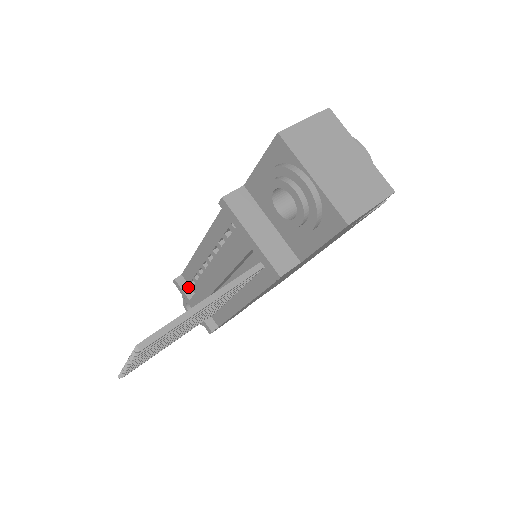
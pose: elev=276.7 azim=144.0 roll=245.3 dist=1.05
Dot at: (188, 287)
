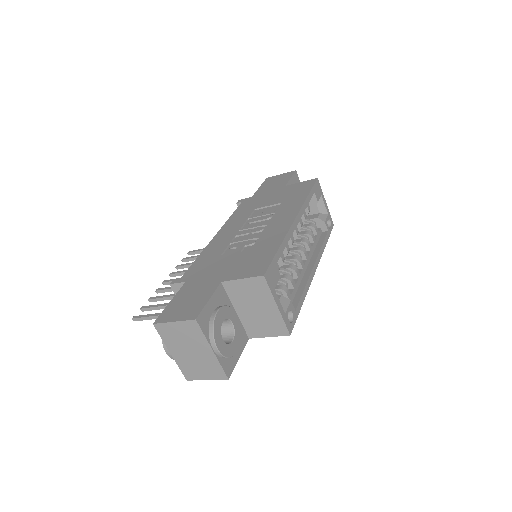
Dot at: occluded
